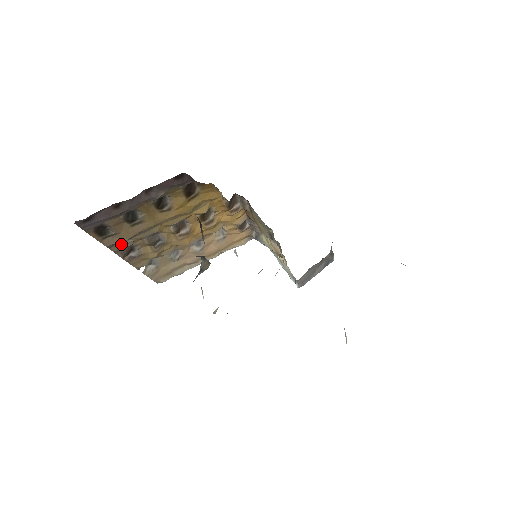
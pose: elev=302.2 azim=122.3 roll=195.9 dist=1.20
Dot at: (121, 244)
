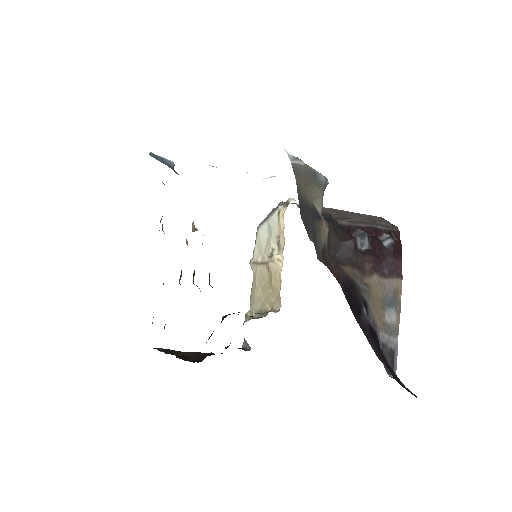
Dot at: occluded
